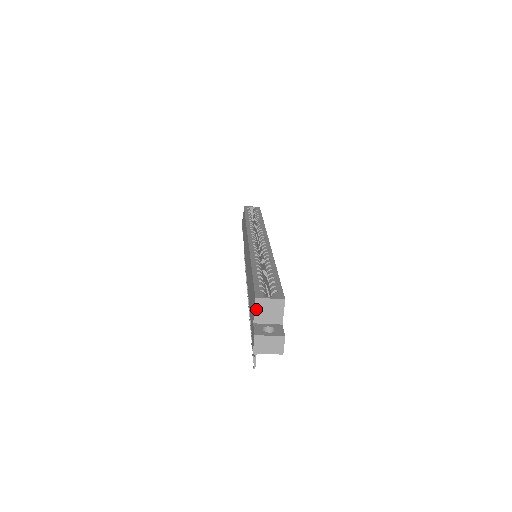
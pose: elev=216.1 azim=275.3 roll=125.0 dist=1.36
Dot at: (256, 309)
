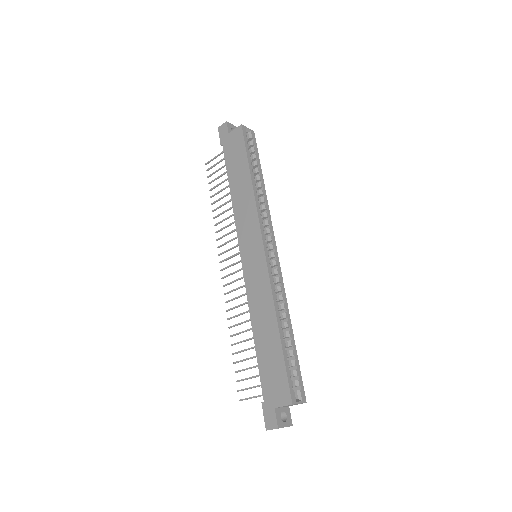
Dot at: occluded
